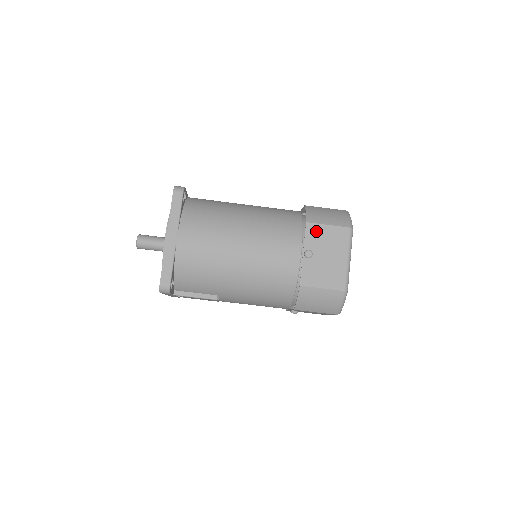
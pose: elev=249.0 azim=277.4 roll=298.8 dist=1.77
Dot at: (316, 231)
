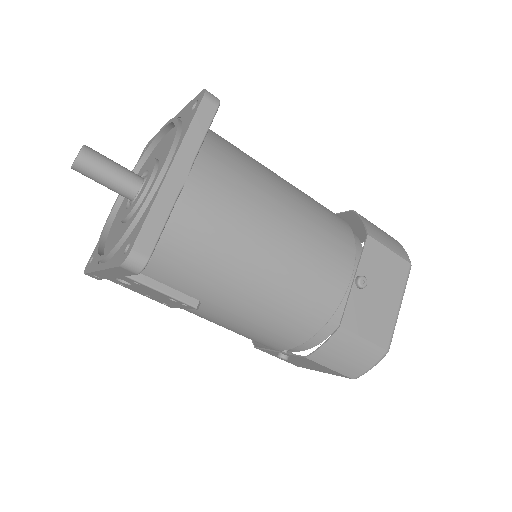
Dot at: (376, 252)
